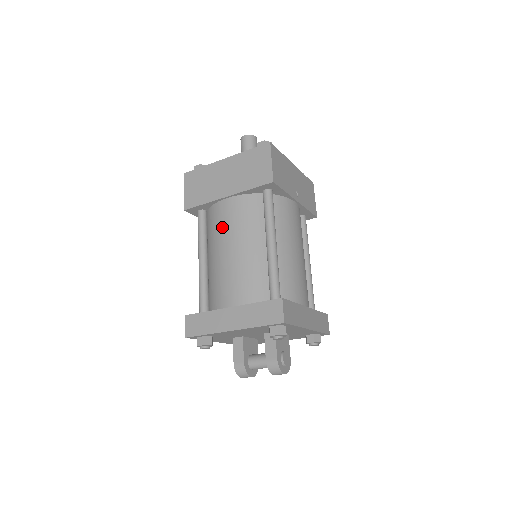
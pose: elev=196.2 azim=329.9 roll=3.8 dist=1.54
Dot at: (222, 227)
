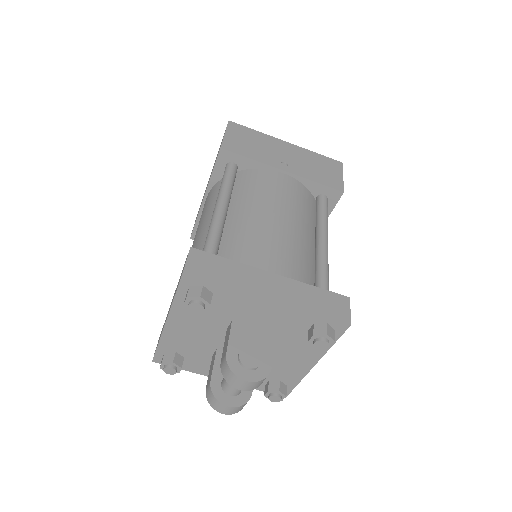
Dot at: occluded
